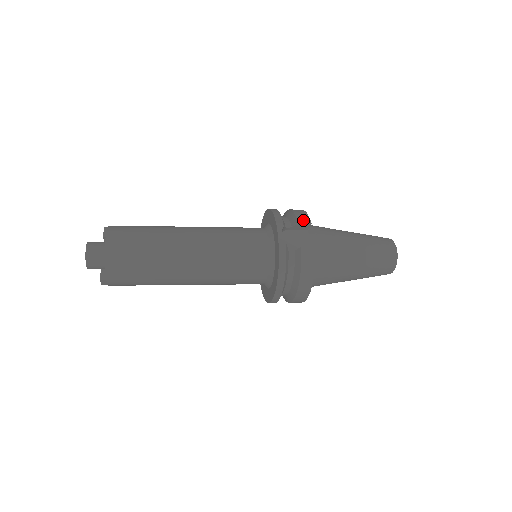
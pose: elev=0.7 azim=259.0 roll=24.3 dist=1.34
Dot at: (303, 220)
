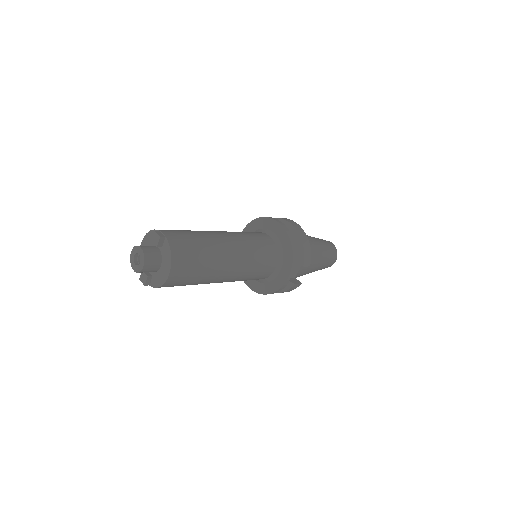
Dot at: (307, 263)
